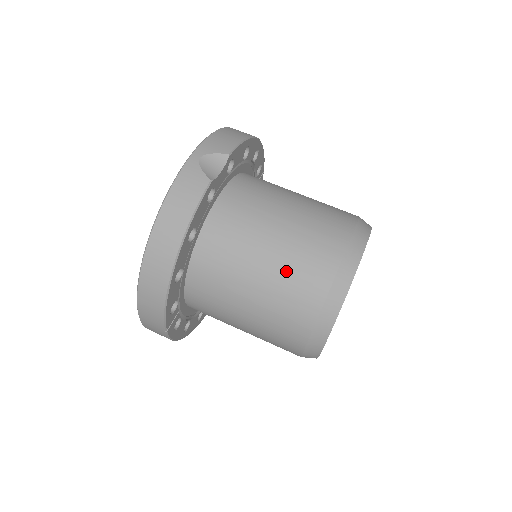
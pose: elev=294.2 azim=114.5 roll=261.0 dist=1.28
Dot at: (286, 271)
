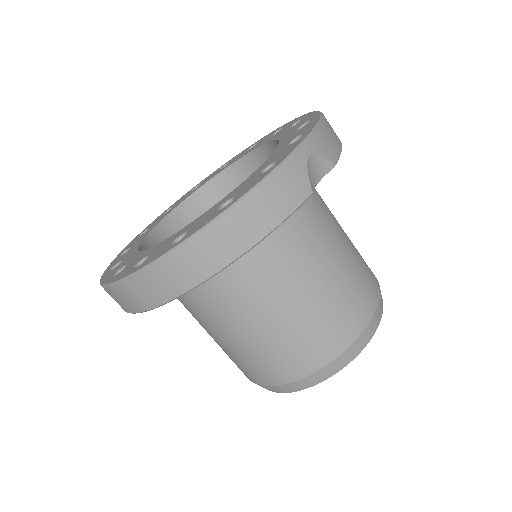
Dot at: (313, 317)
